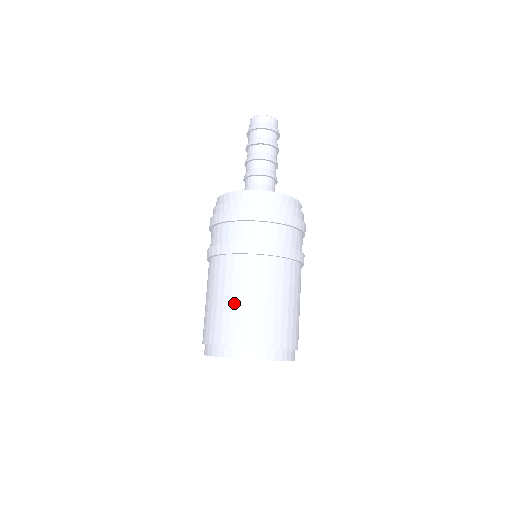
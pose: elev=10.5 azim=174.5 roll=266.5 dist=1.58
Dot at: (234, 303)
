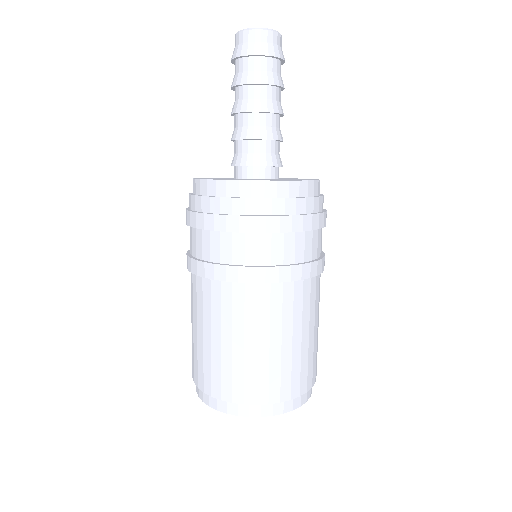
Dot at: (249, 350)
